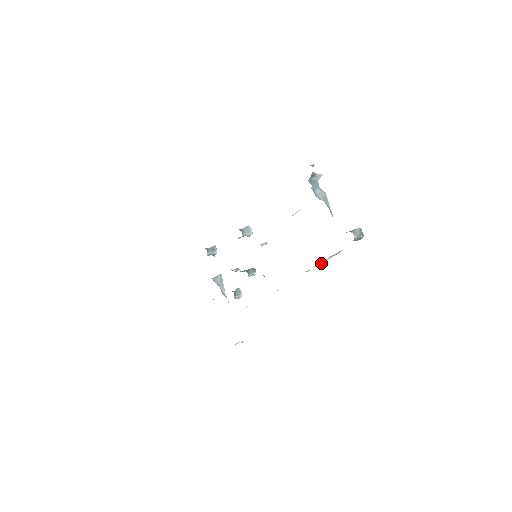
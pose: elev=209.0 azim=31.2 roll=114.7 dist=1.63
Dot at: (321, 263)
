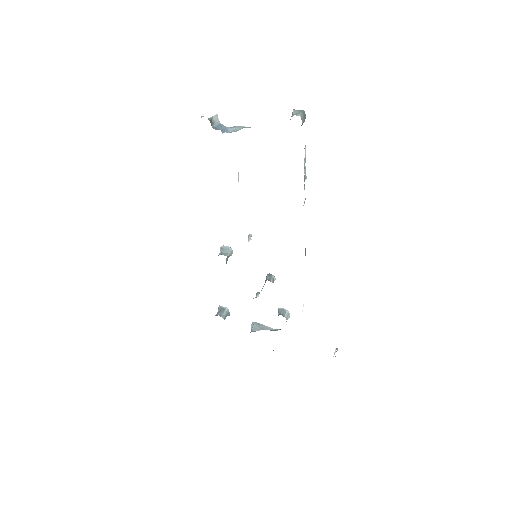
Dot at: occluded
